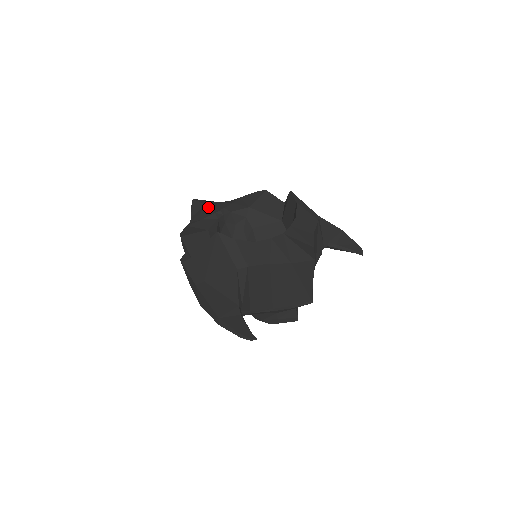
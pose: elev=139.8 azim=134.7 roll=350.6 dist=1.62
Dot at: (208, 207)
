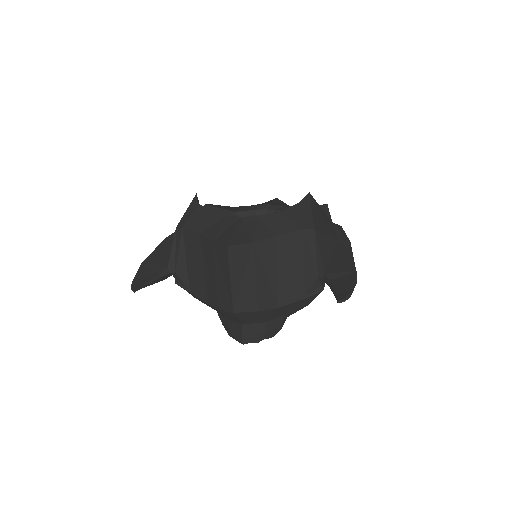
Dot at: (268, 202)
